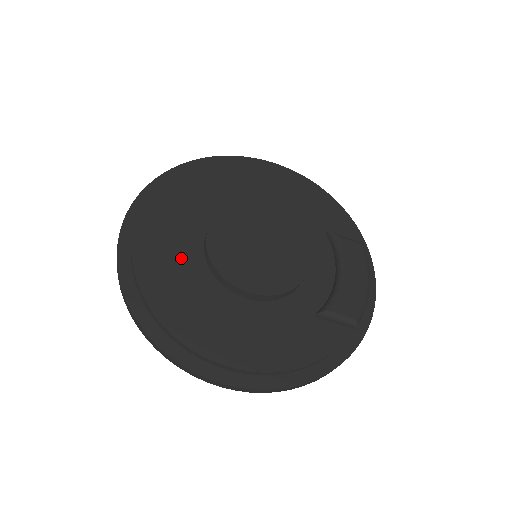
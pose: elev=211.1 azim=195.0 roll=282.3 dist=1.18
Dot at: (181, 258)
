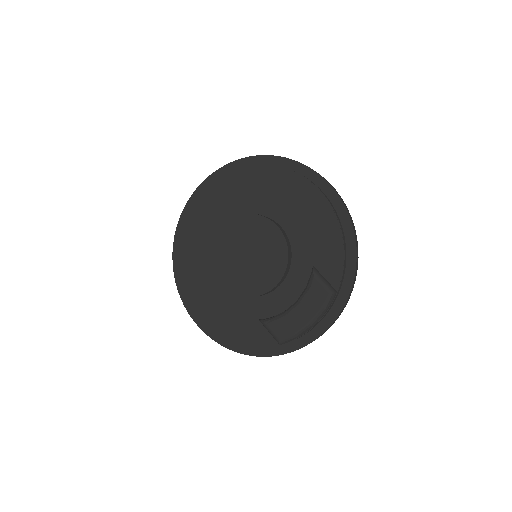
Dot at: (206, 237)
